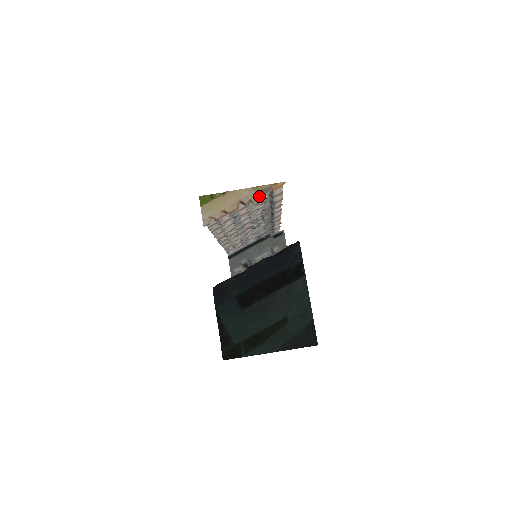
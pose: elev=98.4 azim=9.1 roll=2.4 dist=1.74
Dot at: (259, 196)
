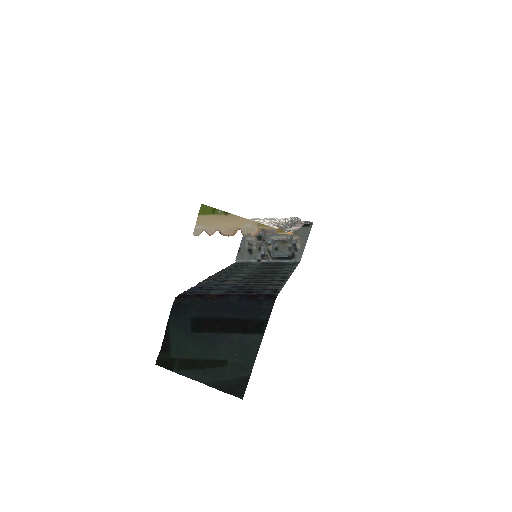
Dot at: occluded
